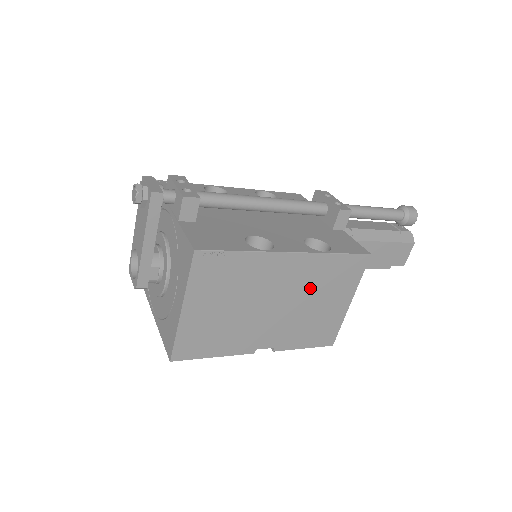
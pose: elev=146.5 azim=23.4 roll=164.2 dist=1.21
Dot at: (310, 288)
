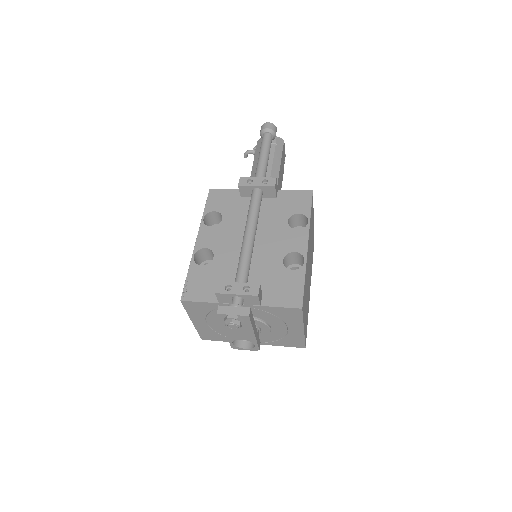
Dot at: (310, 241)
